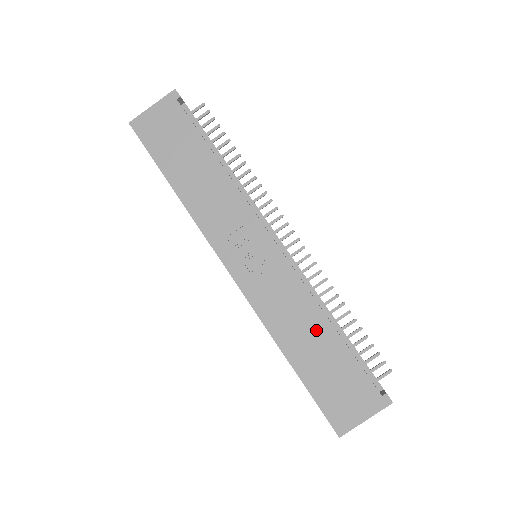
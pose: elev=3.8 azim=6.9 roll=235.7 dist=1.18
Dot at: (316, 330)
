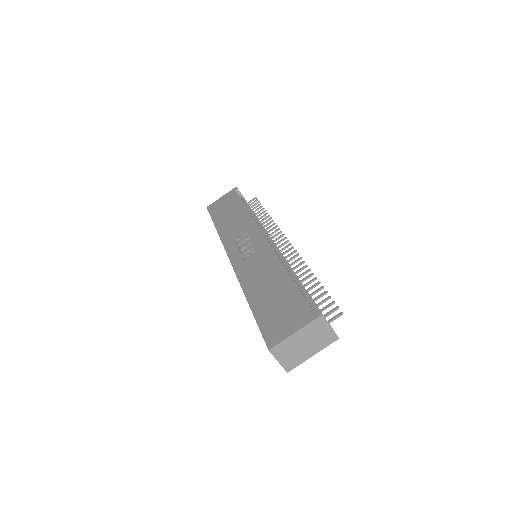
Dot at: (275, 277)
